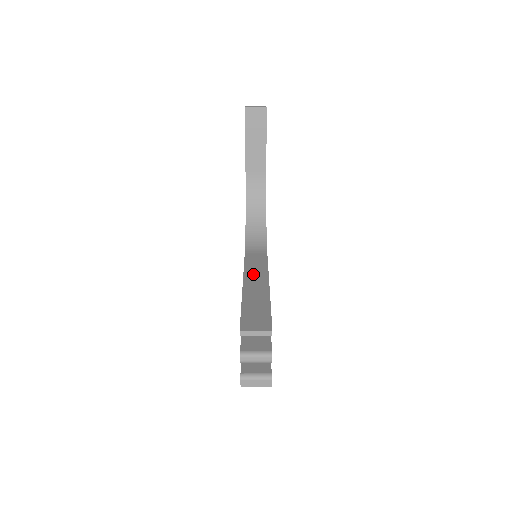
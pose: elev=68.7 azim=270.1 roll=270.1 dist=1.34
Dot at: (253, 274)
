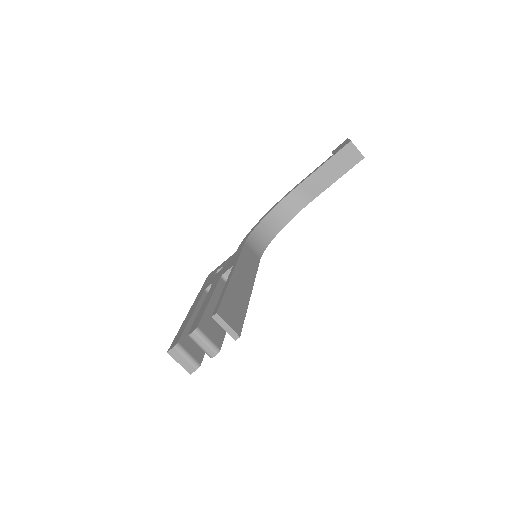
Dot at: (244, 269)
